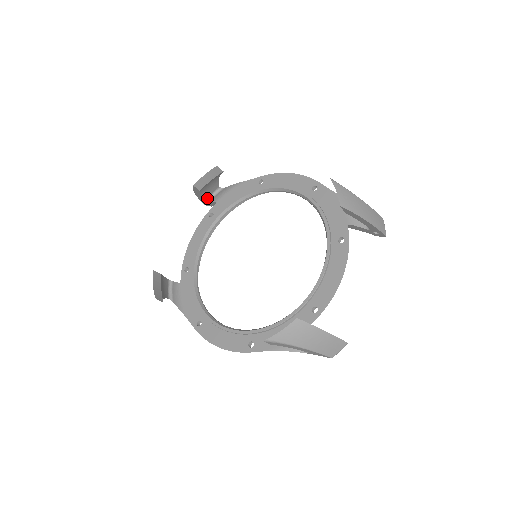
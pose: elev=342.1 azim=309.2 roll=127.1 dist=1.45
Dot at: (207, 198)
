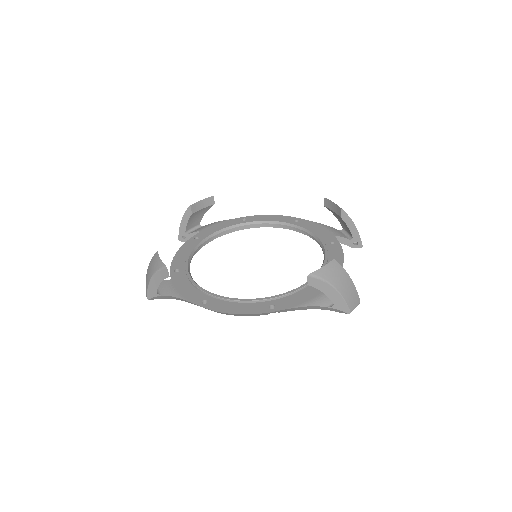
Dot at: (187, 230)
